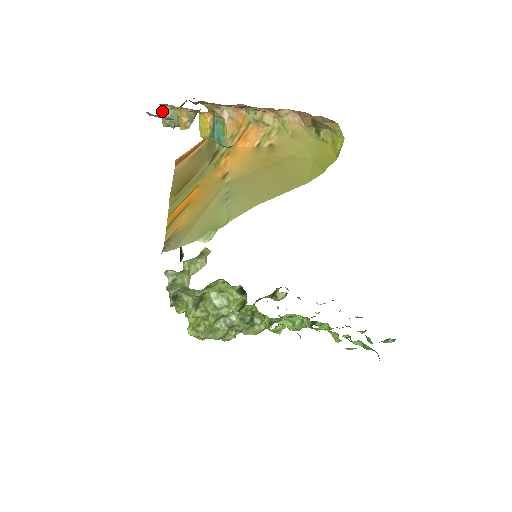
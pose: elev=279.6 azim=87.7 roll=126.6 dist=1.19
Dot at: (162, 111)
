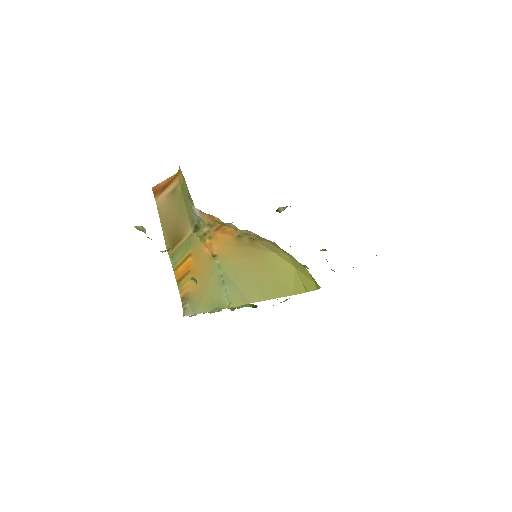
Dot at: occluded
